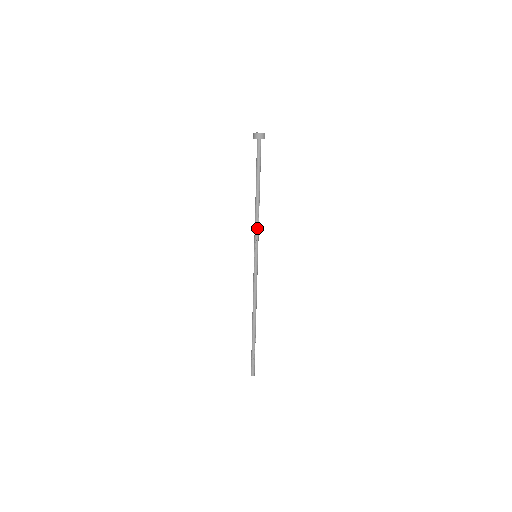
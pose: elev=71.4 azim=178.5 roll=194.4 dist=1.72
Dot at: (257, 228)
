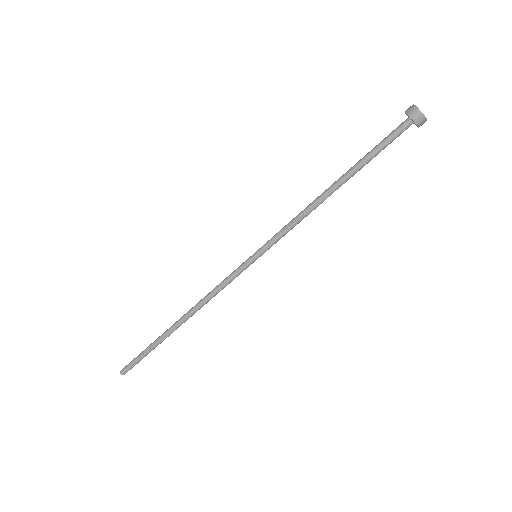
Dot at: (290, 225)
